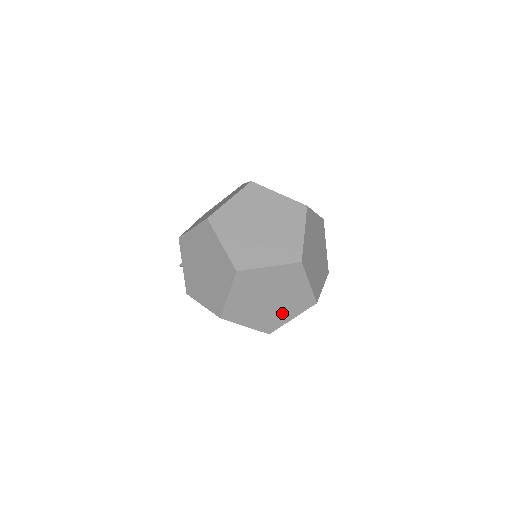
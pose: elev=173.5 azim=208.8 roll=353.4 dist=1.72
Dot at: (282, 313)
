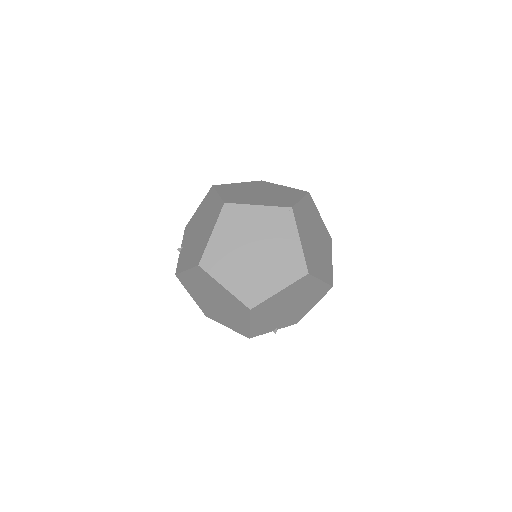
Dot at: (267, 278)
